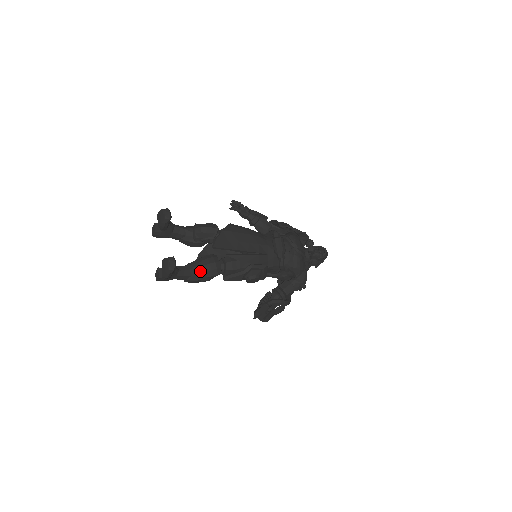
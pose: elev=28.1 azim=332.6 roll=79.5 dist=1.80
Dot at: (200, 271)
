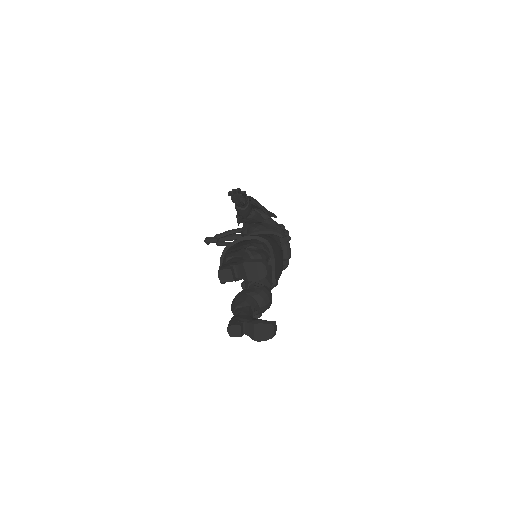
Dot at: (260, 310)
